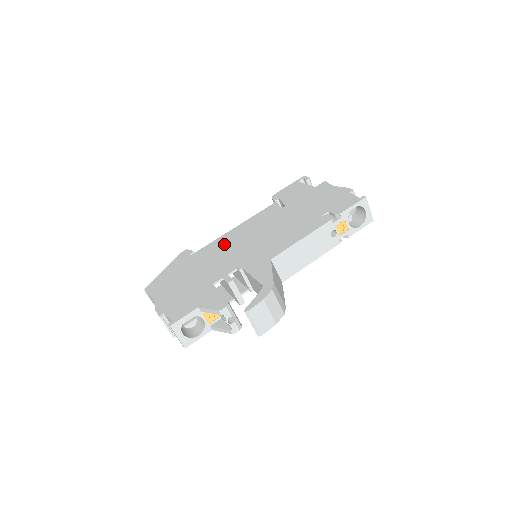
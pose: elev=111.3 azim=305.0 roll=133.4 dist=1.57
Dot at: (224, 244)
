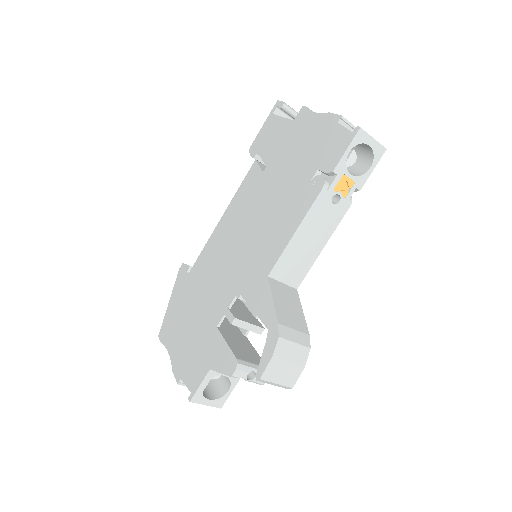
Dot at: (215, 251)
